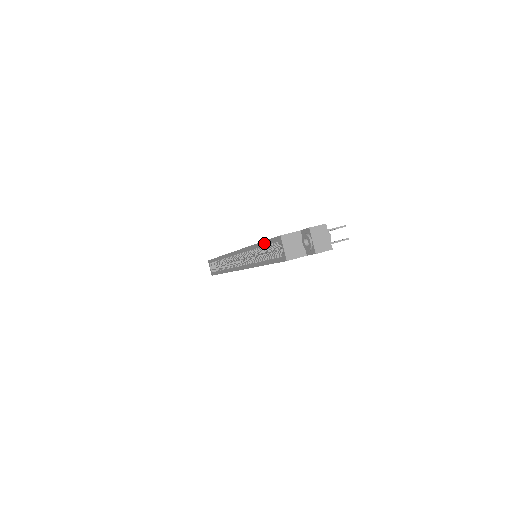
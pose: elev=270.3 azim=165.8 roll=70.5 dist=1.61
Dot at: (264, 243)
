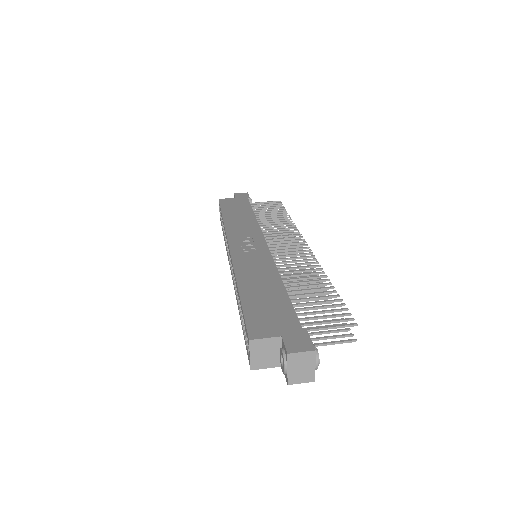
Dot at: (241, 307)
